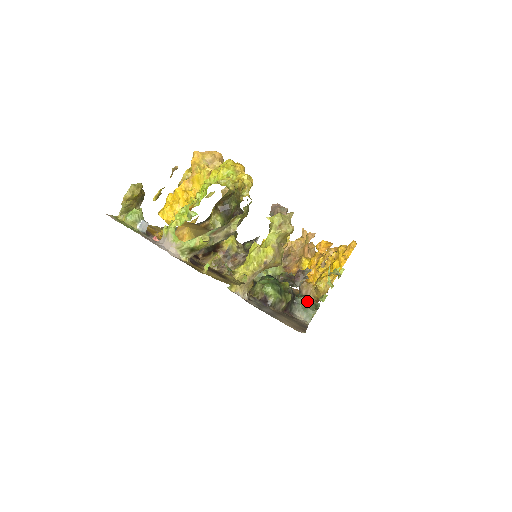
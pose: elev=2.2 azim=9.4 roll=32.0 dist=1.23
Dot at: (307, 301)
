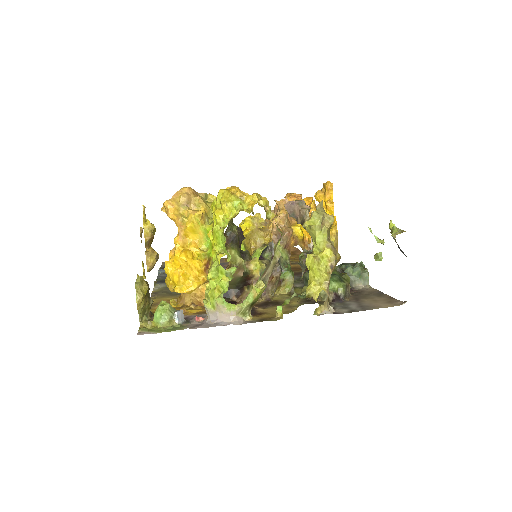
Dot at: (356, 268)
